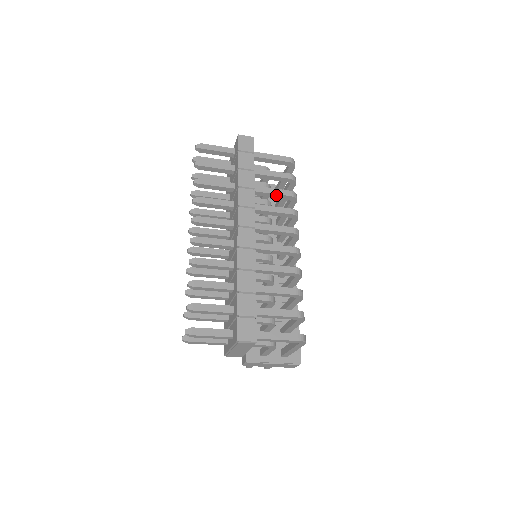
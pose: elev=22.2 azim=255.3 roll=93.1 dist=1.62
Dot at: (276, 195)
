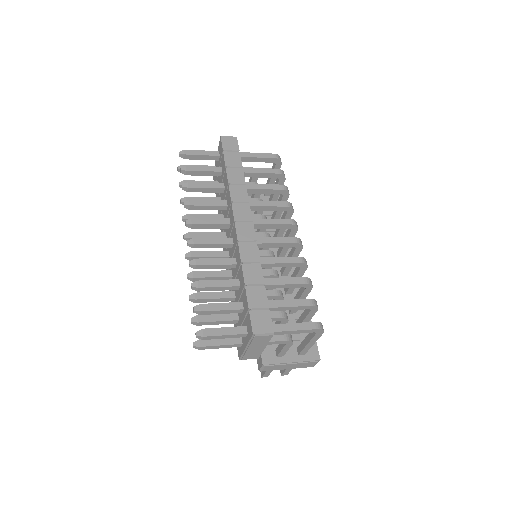
Dot at: (268, 190)
